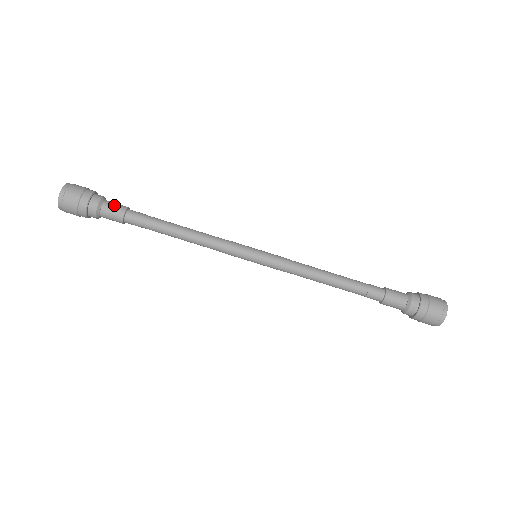
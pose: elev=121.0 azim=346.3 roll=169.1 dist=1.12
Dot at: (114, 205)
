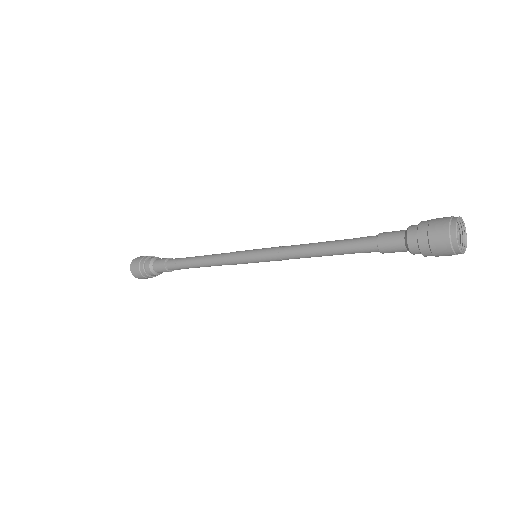
Dot at: (159, 261)
